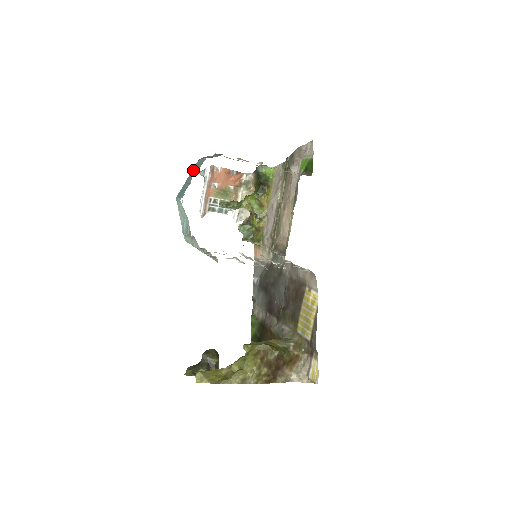
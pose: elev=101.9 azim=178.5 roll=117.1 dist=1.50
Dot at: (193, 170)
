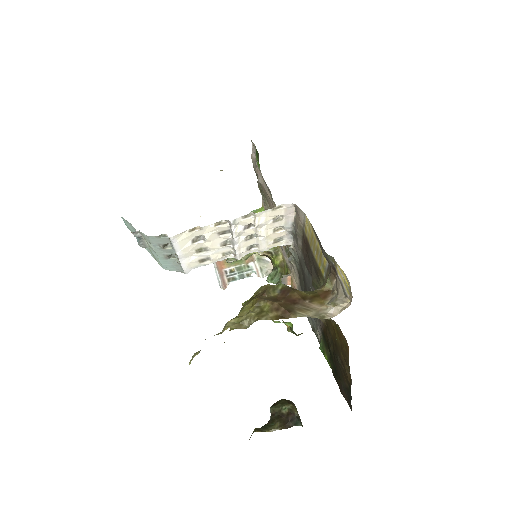
Dot at: occluded
